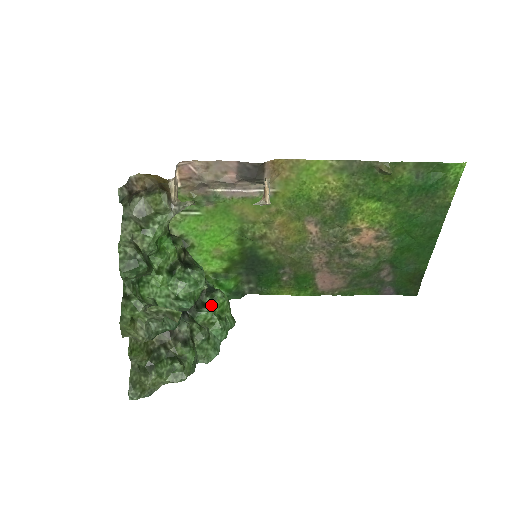
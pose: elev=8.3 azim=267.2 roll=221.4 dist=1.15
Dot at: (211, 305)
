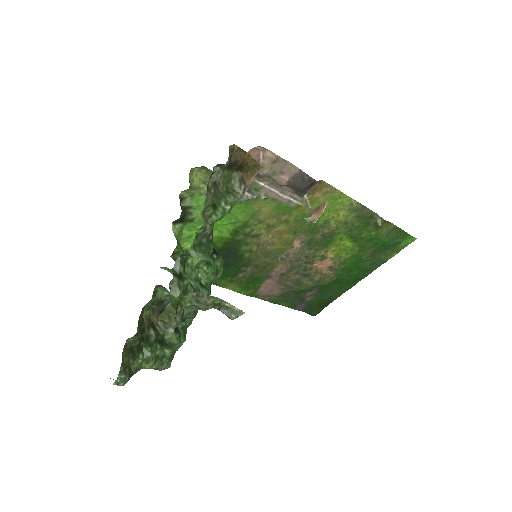
Dot at: occluded
